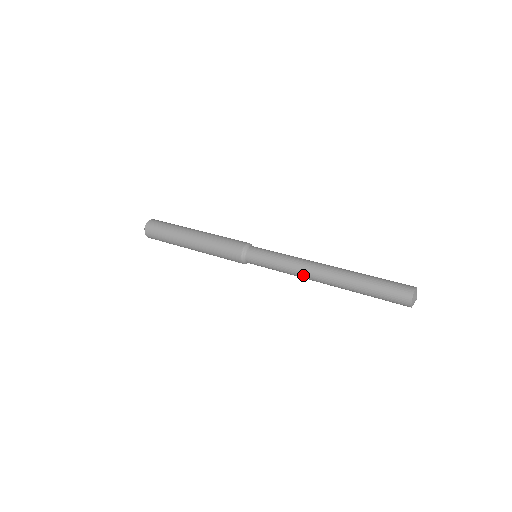
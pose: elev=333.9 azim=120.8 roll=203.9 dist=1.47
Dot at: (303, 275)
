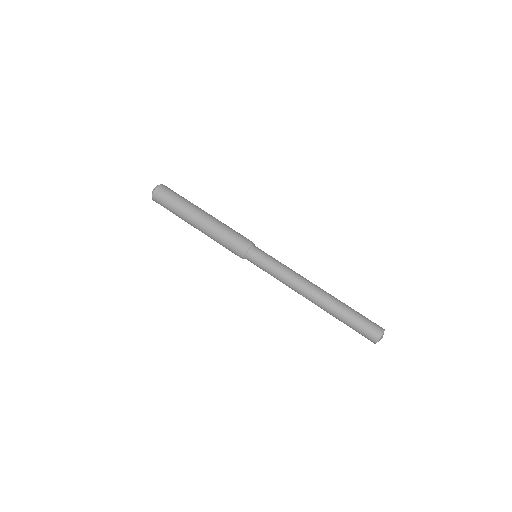
Dot at: (294, 290)
